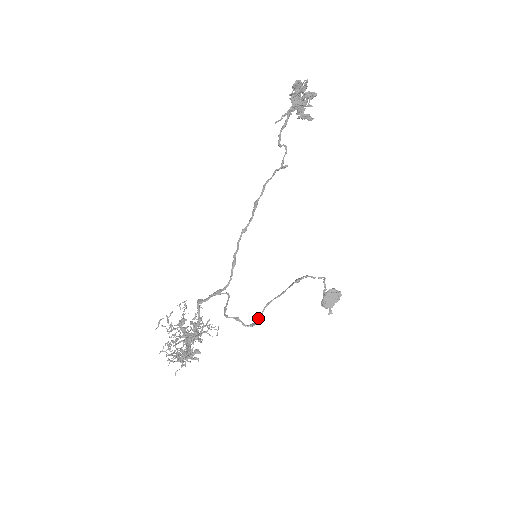
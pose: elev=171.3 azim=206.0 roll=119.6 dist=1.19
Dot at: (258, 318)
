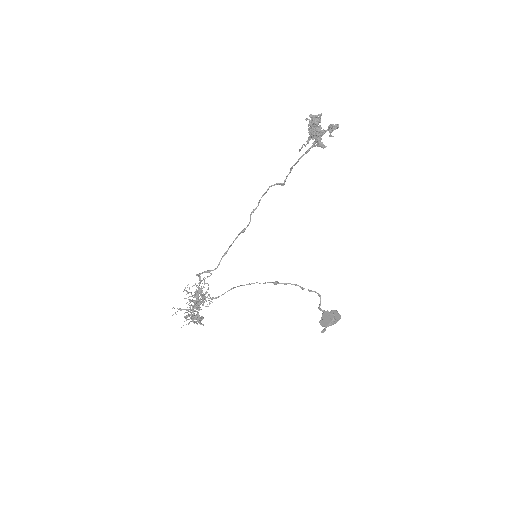
Dot at: (219, 296)
